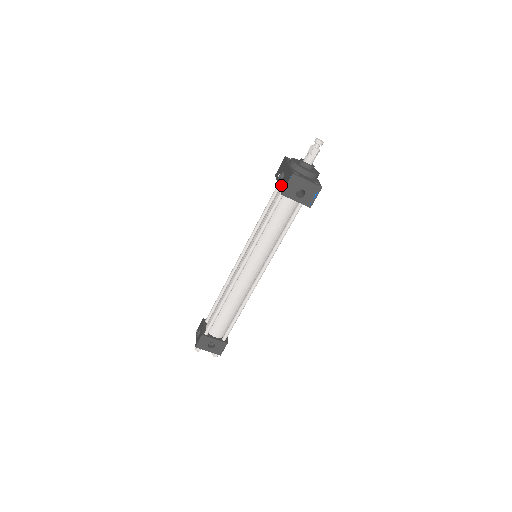
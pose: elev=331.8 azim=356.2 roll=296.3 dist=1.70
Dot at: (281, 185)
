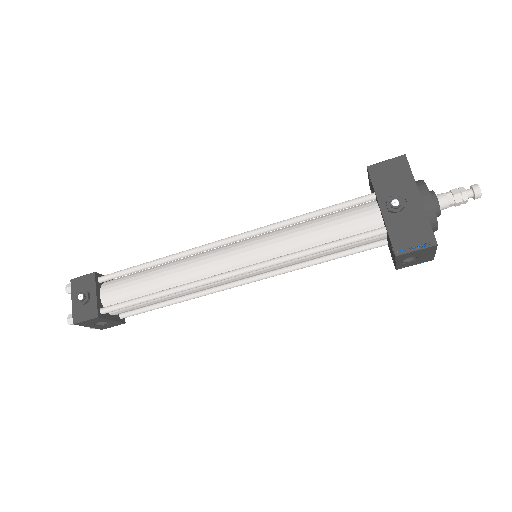
Dot at: (395, 229)
